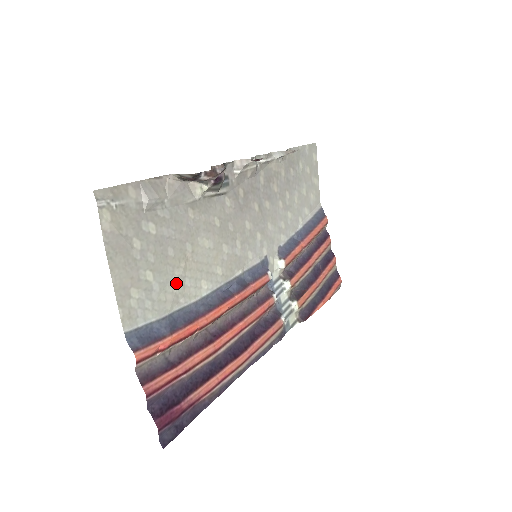
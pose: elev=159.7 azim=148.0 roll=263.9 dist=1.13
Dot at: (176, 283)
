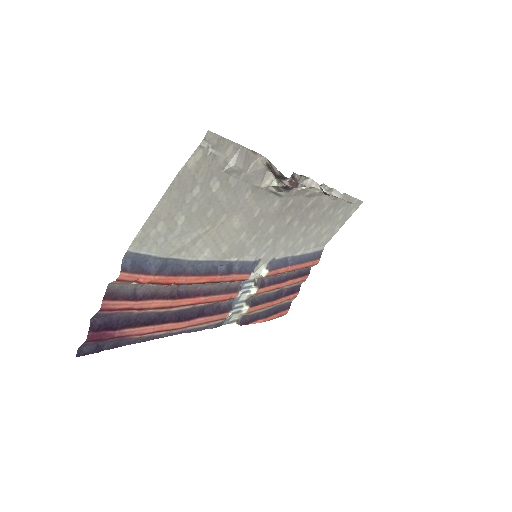
Dot at: (192, 238)
